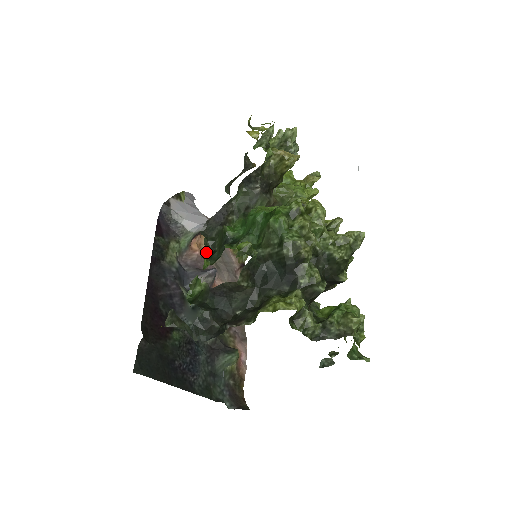
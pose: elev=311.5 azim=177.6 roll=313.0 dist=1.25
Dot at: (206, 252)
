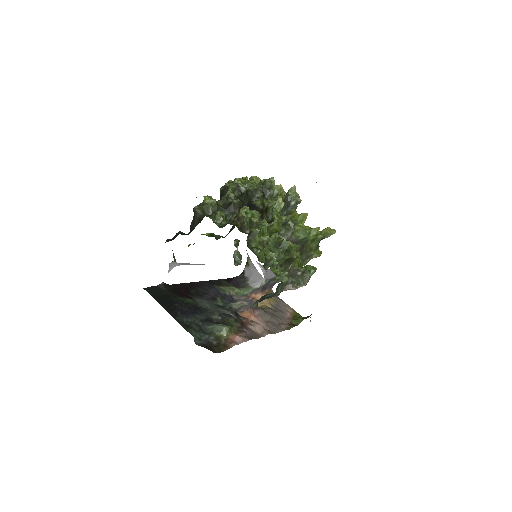
Dot at: (211, 233)
